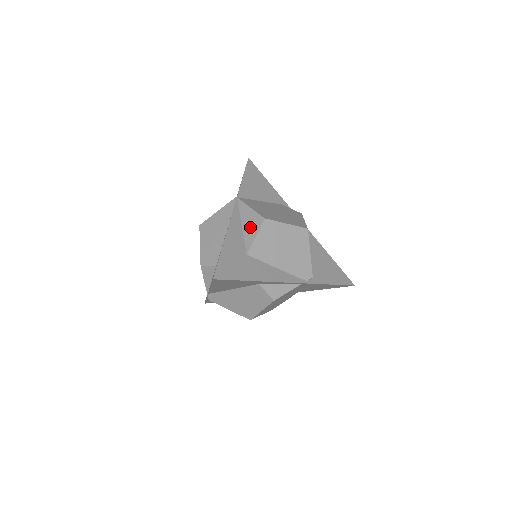
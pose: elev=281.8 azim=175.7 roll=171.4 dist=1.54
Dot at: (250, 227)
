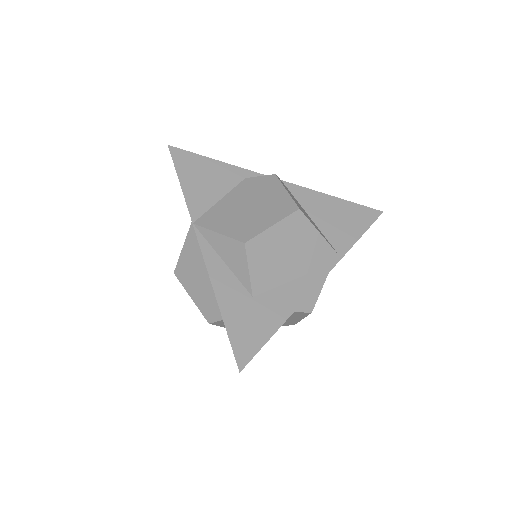
Dot at: (234, 260)
